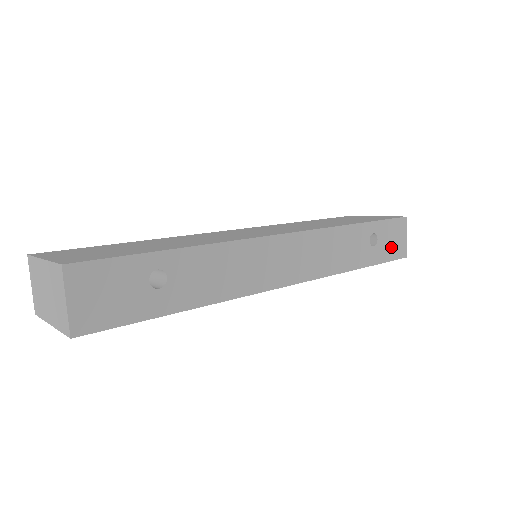
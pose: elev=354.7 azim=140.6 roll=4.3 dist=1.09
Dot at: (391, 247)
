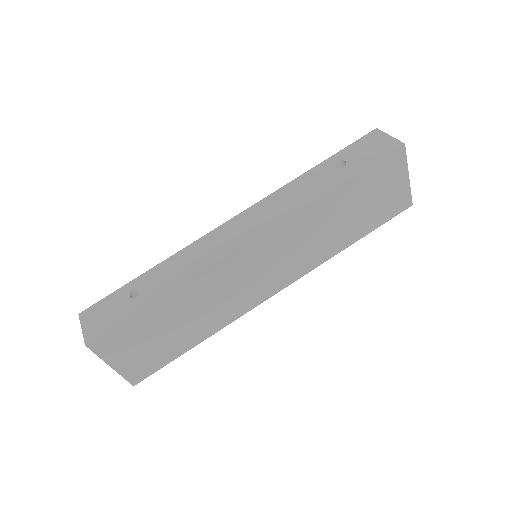
Dot at: (371, 153)
